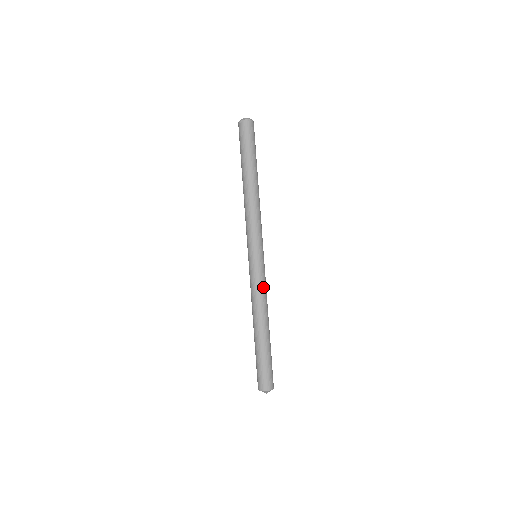
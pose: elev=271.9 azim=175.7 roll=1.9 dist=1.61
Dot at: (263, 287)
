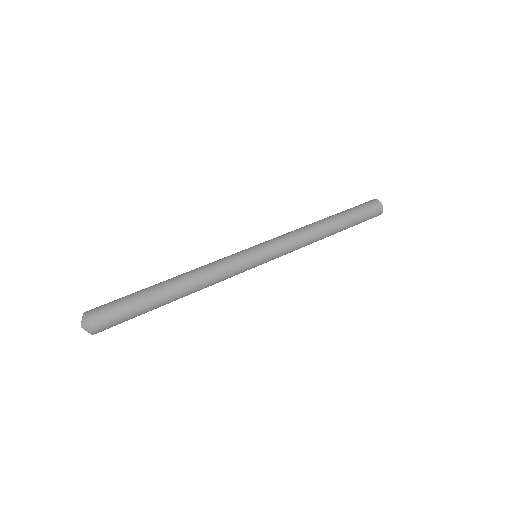
Dot at: (220, 261)
